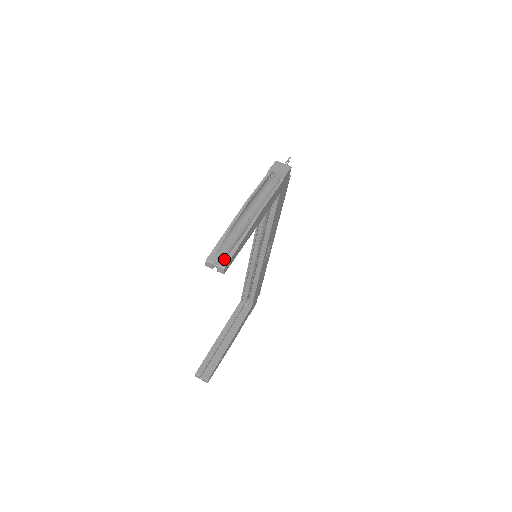
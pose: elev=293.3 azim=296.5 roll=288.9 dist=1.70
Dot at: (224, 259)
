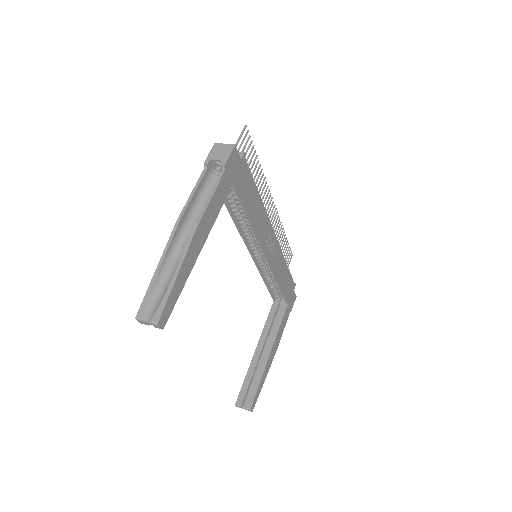
Dot at: (156, 311)
